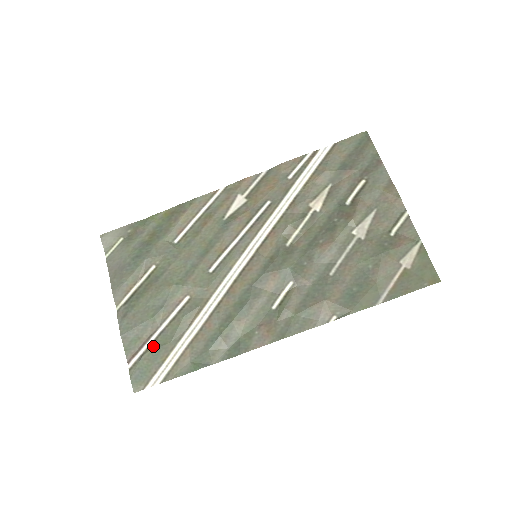
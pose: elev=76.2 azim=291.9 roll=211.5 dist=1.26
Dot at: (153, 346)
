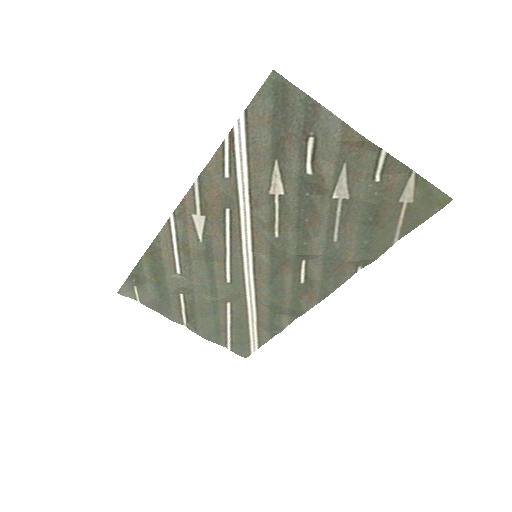
Dot at: (234, 336)
